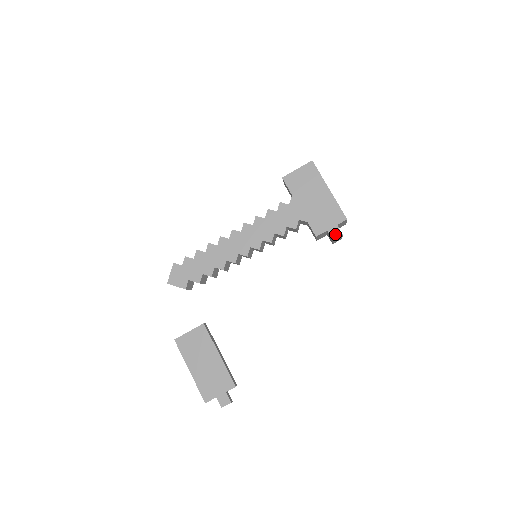
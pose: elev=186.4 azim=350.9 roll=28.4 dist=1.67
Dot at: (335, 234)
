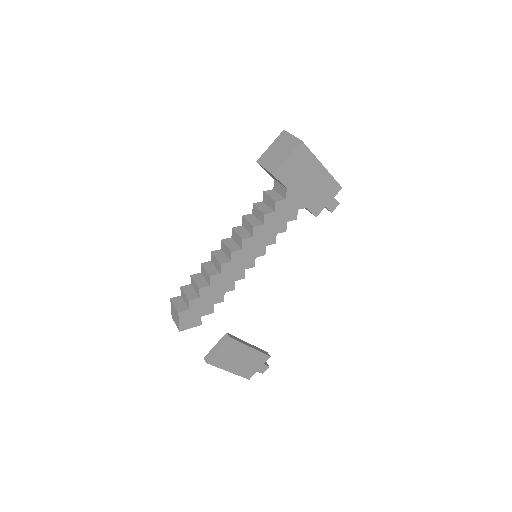
Dot at: (333, 207)
